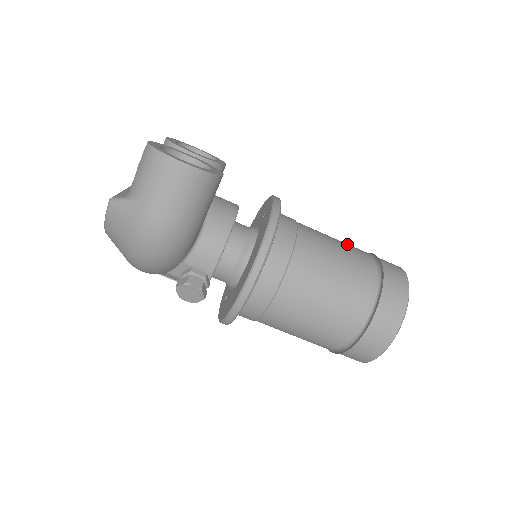
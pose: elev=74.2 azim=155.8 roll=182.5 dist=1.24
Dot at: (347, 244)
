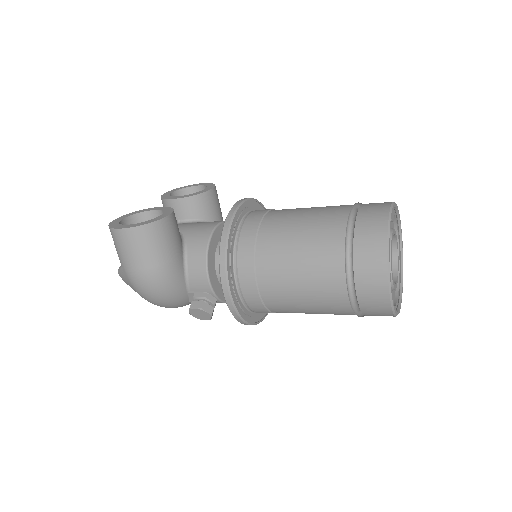
Dot at: (322, 208)
